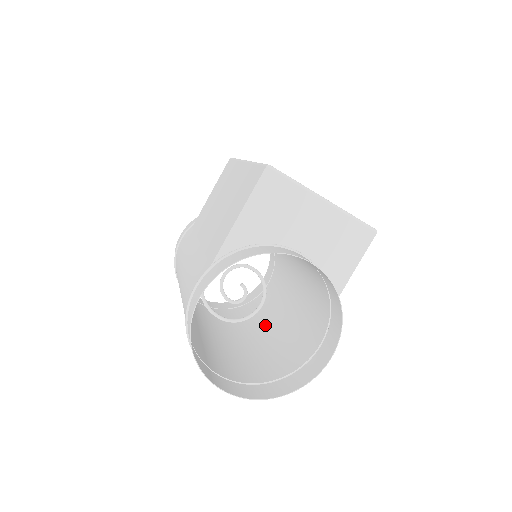
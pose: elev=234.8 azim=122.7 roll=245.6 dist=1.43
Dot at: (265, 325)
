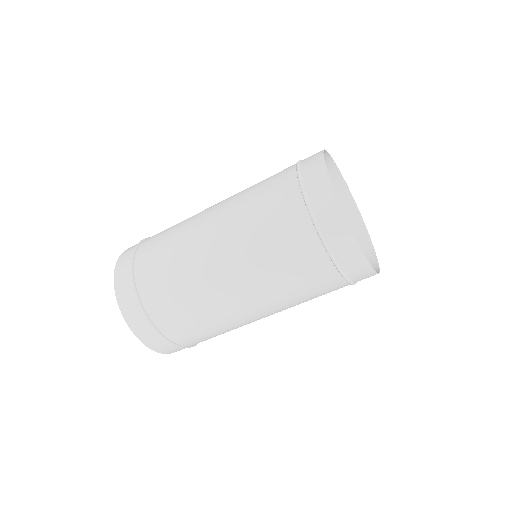
Dot at: (242, 317)
